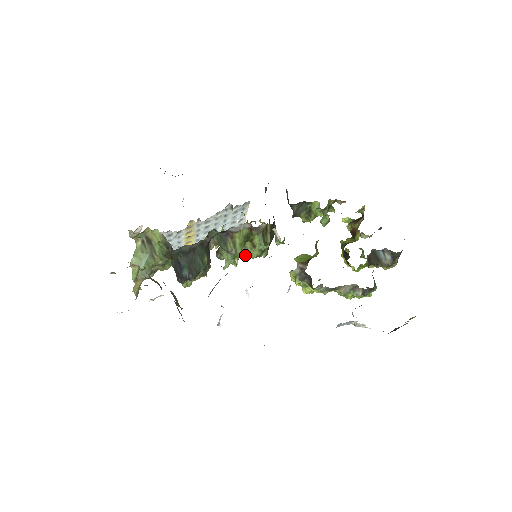
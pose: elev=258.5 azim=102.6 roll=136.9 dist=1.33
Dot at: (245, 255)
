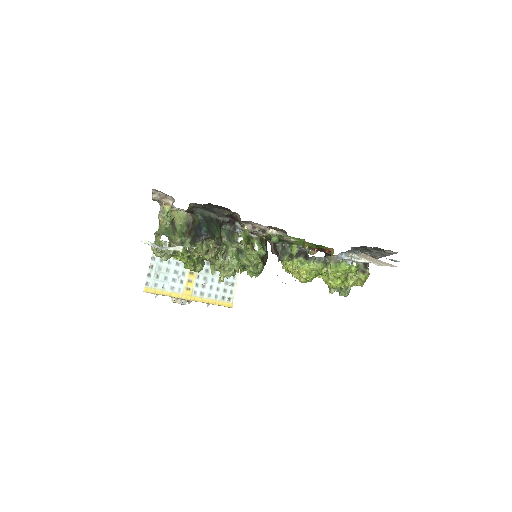
Dot at: (246, 261)
